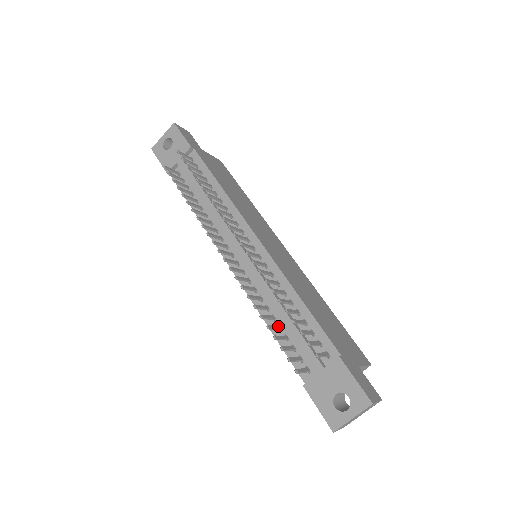
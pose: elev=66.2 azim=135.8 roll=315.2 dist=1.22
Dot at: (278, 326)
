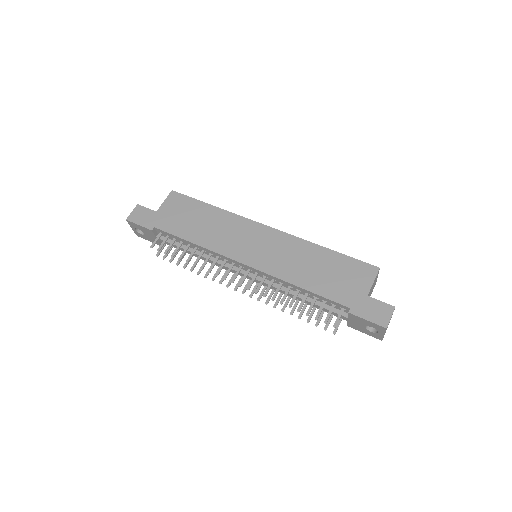
Dot at: (305, 304)
